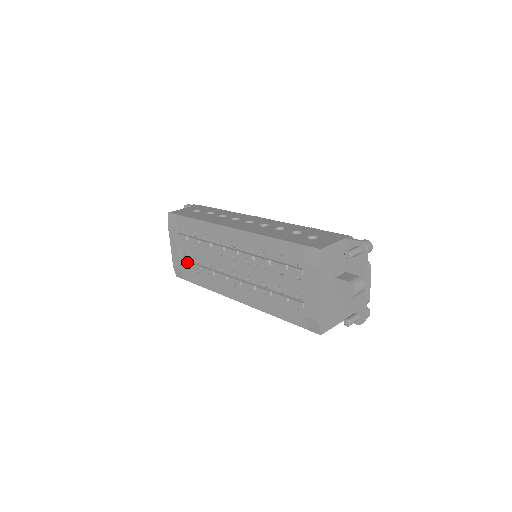
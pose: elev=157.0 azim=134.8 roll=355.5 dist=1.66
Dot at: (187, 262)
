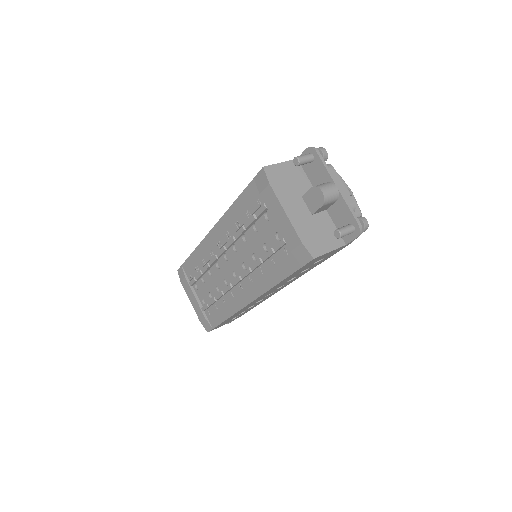
Dot at: (205, 305)
